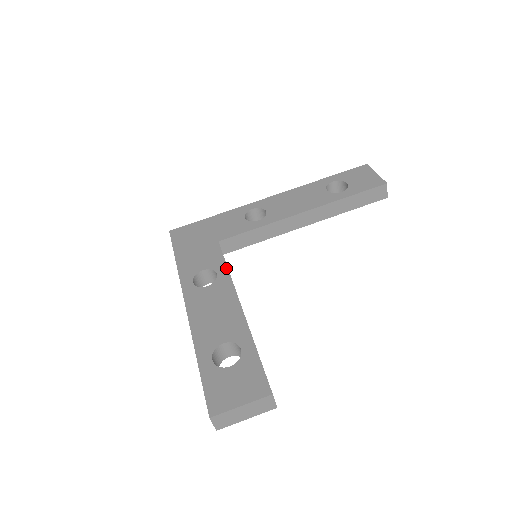
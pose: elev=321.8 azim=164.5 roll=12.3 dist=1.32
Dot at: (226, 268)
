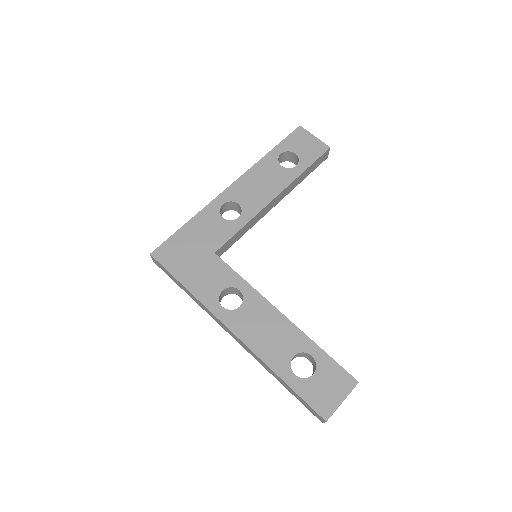
Dot at: (244, 281)
